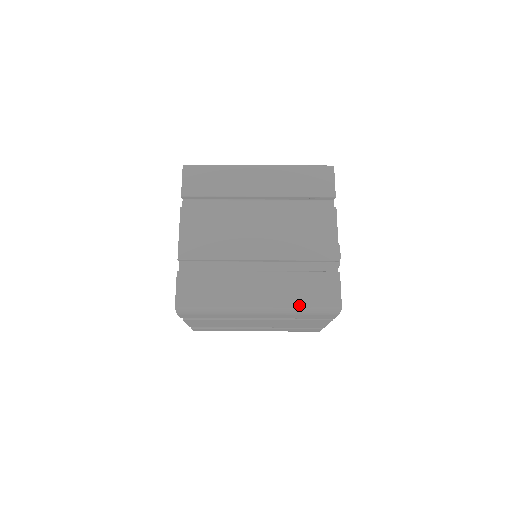
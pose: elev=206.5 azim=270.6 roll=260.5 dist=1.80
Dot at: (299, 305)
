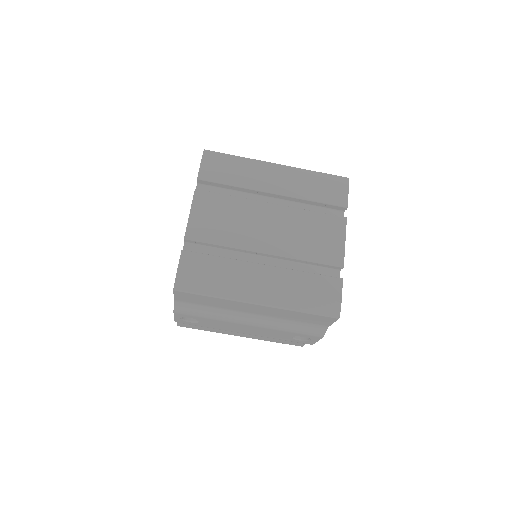
Dot at: (311, 172)
